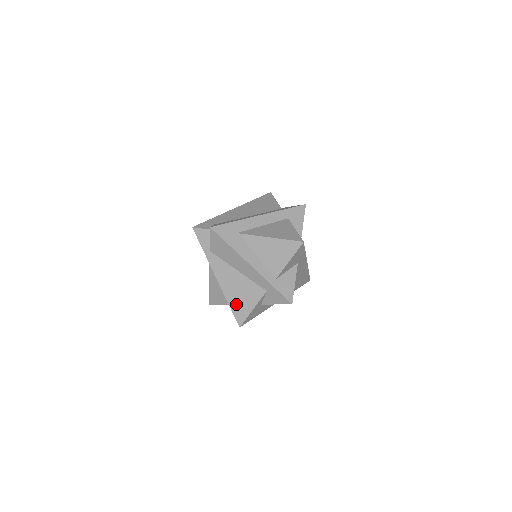
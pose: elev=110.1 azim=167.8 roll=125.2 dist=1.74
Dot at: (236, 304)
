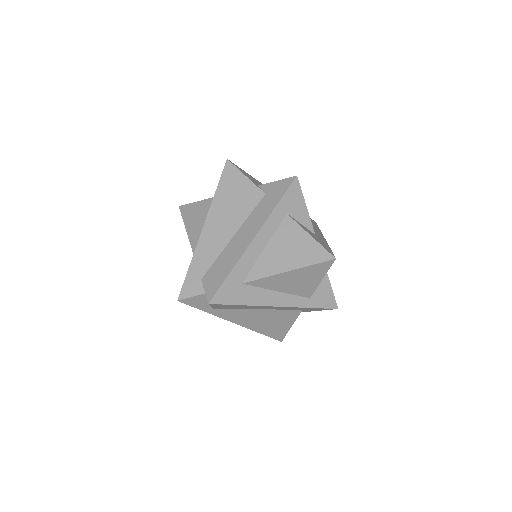
Dot at: (269, 330)
